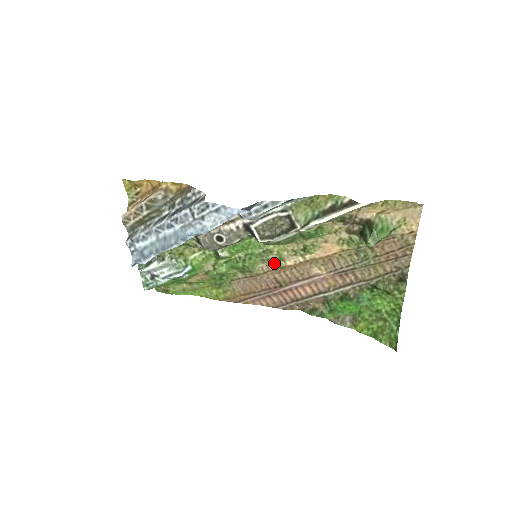
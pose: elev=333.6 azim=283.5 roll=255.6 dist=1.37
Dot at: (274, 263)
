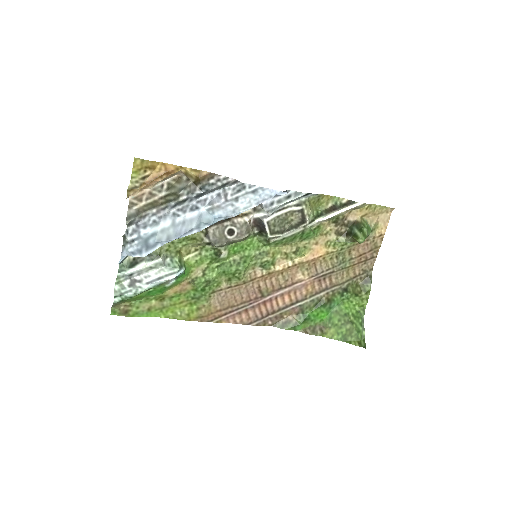
Dot at: (264, 268)
